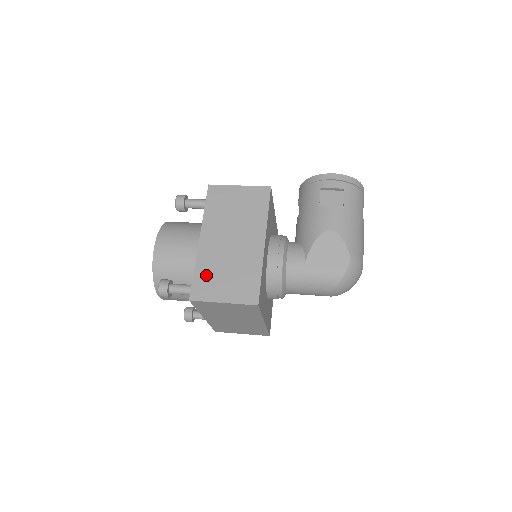
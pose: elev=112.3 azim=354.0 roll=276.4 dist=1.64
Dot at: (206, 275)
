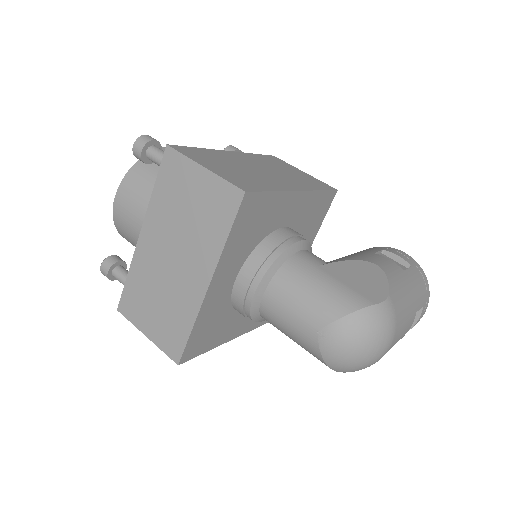
Dot at: (208, 155)
